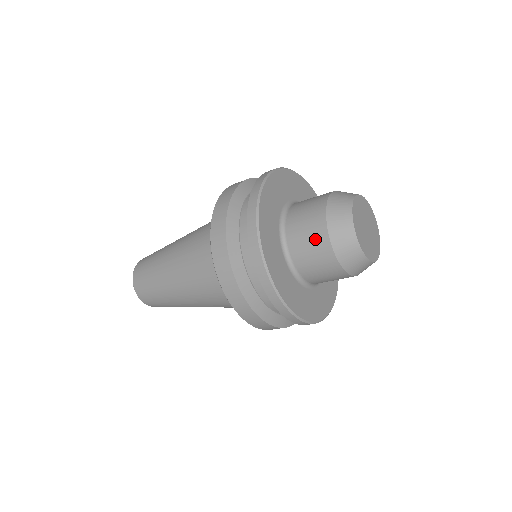
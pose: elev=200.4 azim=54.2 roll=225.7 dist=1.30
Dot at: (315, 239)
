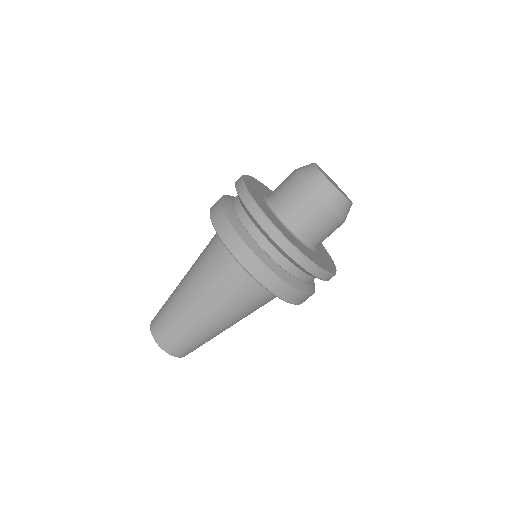
Dot at: (289, 184)
